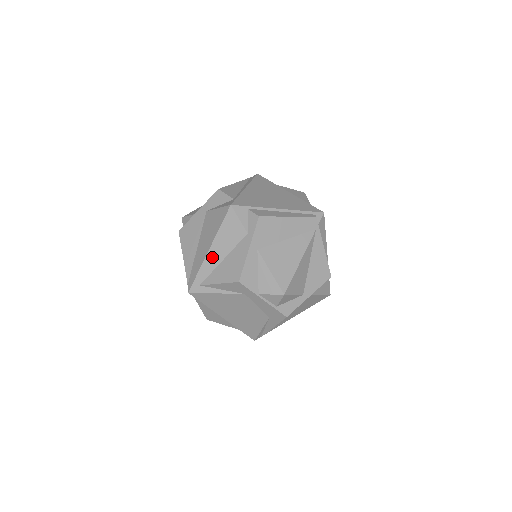
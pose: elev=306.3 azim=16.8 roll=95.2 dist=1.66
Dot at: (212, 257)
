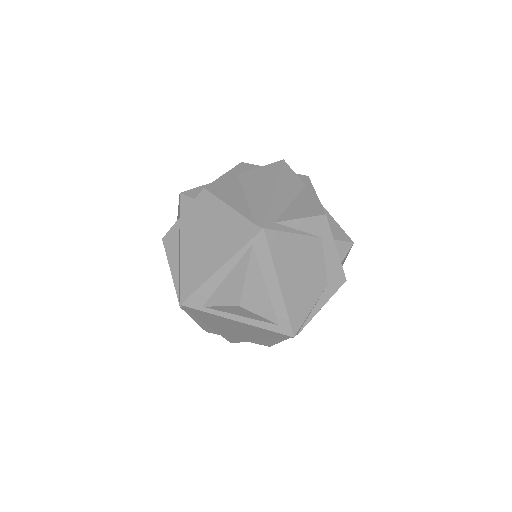
Dot at: (280, 198)
